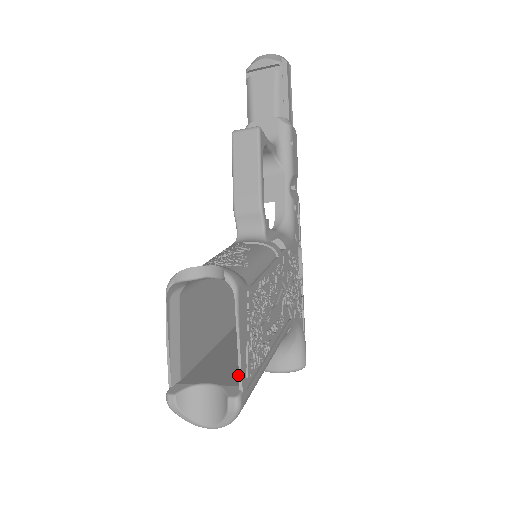
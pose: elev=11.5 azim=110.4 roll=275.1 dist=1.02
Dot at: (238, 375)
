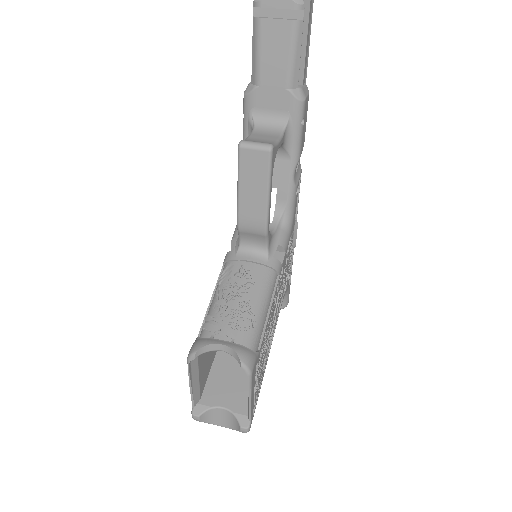
Dot at: (245, 398)
